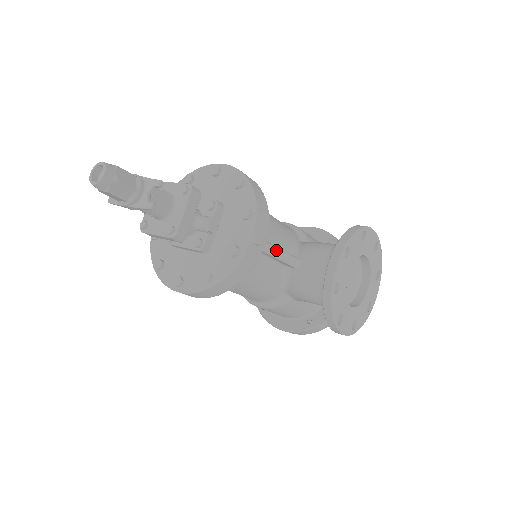
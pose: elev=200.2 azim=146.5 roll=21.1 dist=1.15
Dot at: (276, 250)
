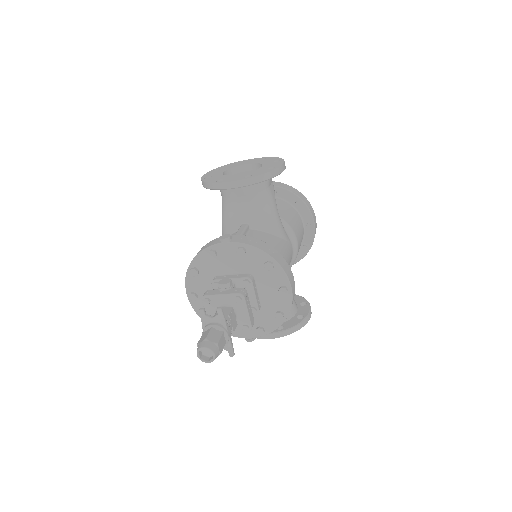
Dot at: occluded
